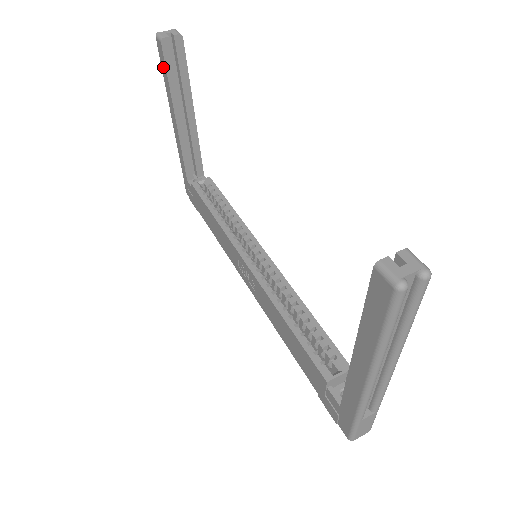
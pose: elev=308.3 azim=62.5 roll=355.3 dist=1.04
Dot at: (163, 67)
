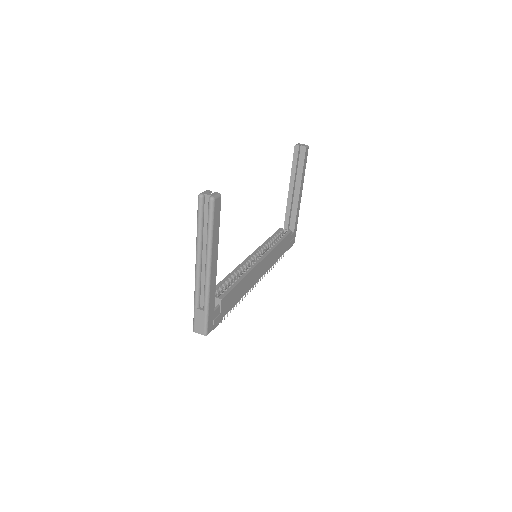
Dot at: occluded
